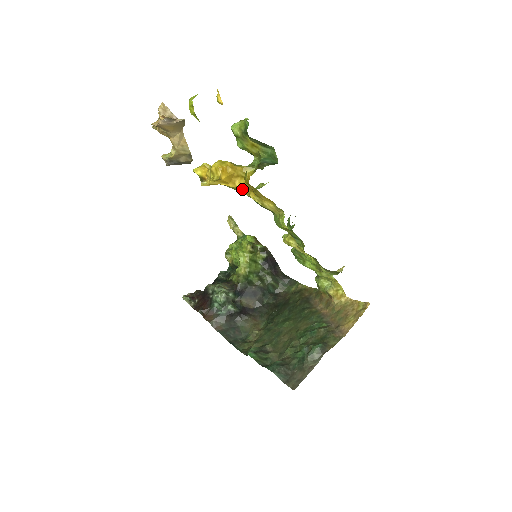
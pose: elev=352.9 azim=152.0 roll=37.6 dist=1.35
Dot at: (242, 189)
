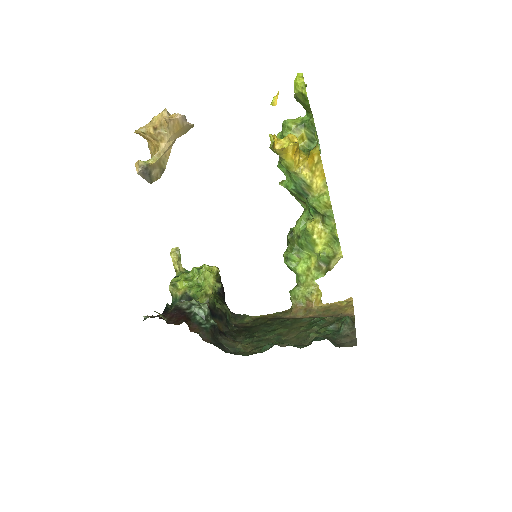
Dot at: (297, 166)
